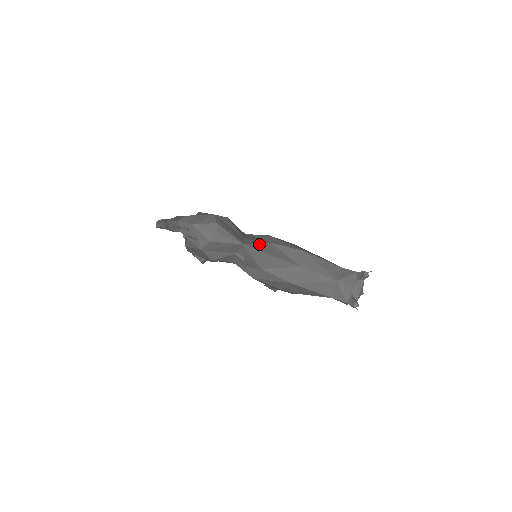
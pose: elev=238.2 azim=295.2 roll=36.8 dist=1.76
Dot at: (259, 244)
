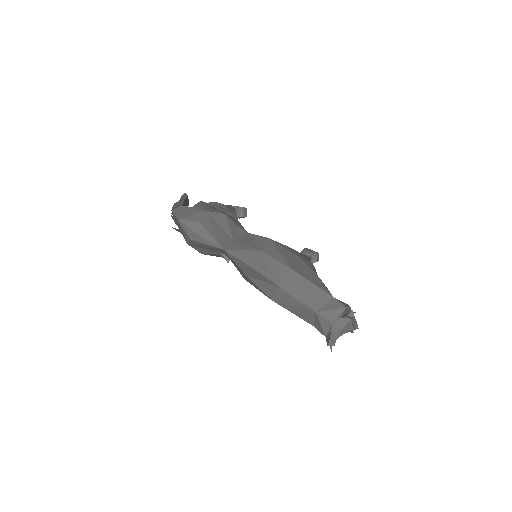
Dot at: (244, 251)
